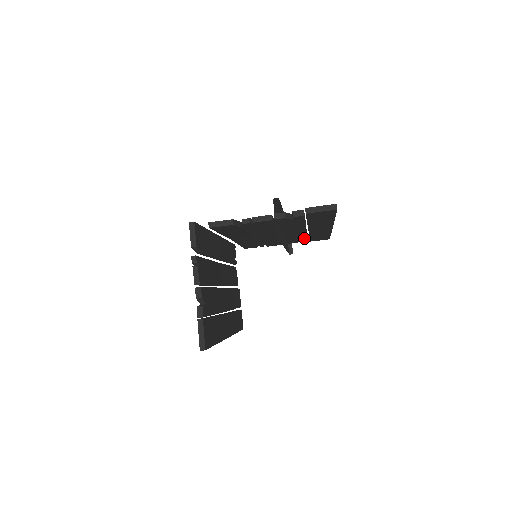
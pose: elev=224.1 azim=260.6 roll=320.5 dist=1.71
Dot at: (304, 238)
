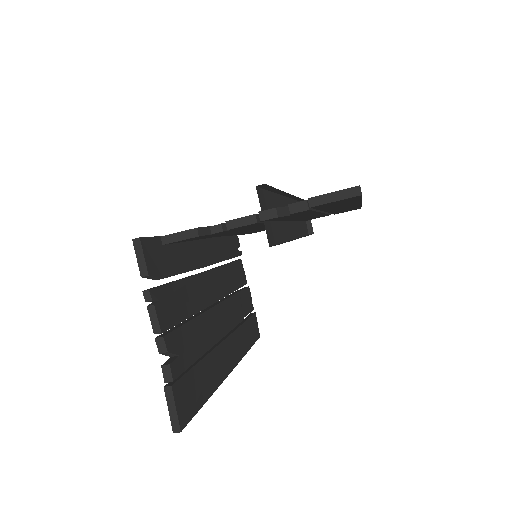
Dot at: (324, 215)
